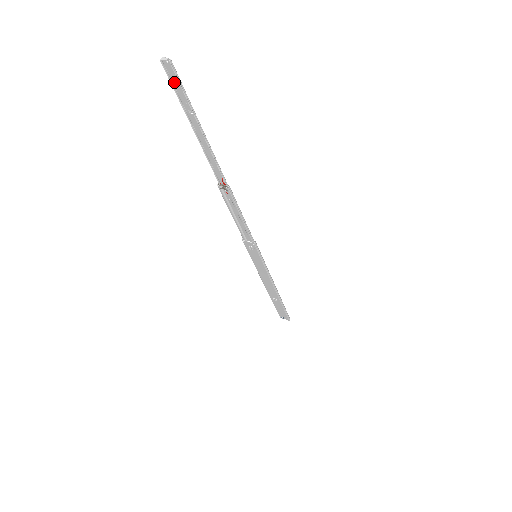
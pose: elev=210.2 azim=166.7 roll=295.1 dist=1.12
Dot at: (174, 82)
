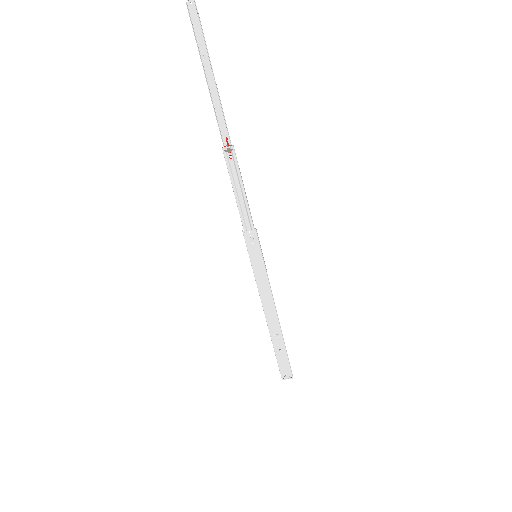
Dot at: (194, 25)
